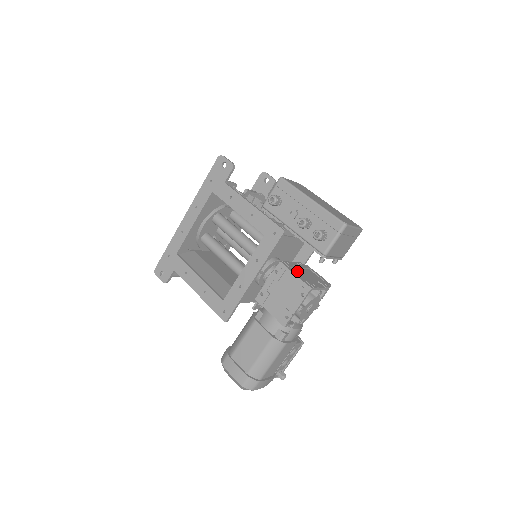
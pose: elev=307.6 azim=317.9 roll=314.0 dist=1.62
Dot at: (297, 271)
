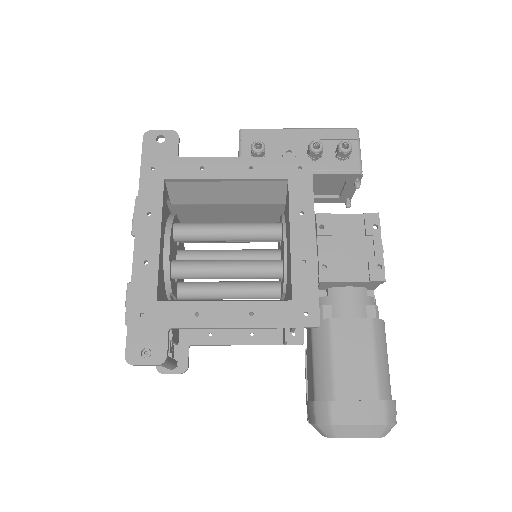
Dot at: occluded
